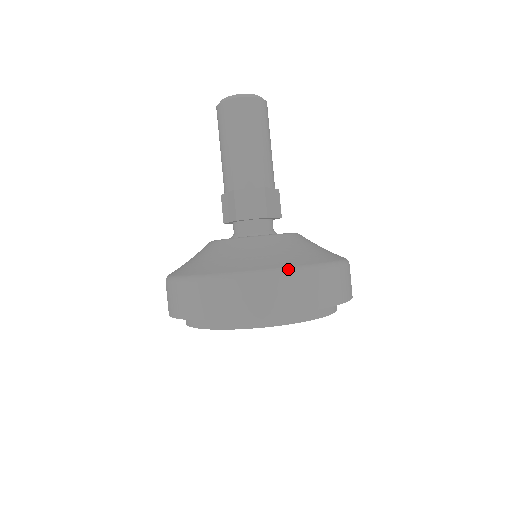
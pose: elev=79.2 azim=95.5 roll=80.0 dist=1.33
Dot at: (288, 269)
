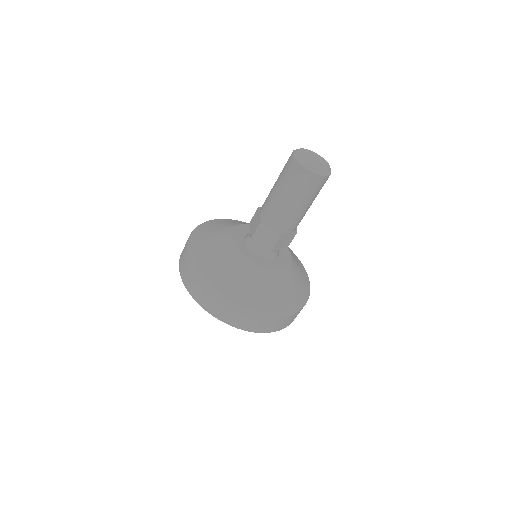
Dot at: (246, 307)
